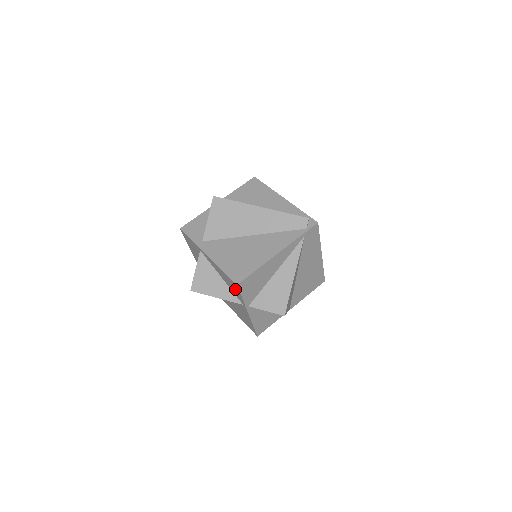
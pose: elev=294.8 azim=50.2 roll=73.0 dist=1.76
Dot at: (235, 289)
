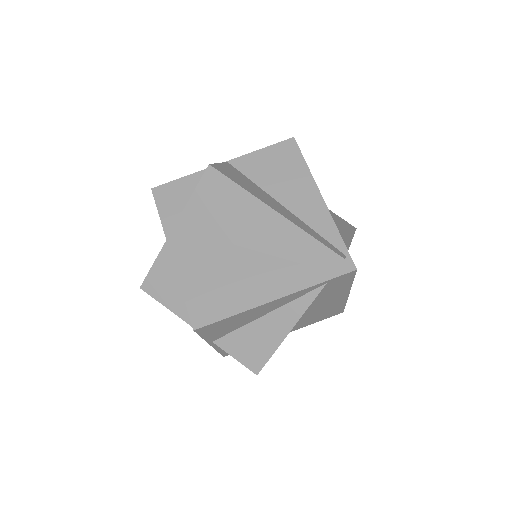
Dot at: occluded
